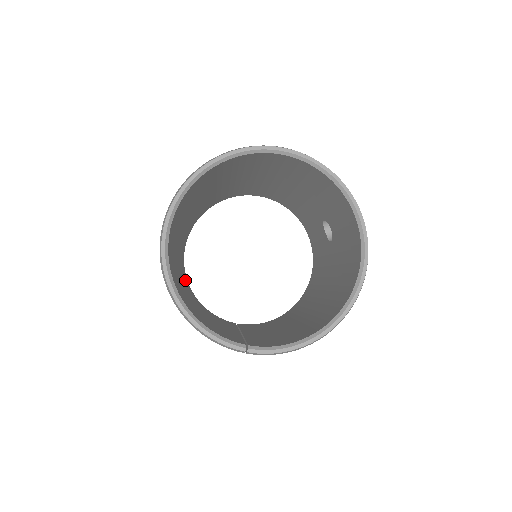
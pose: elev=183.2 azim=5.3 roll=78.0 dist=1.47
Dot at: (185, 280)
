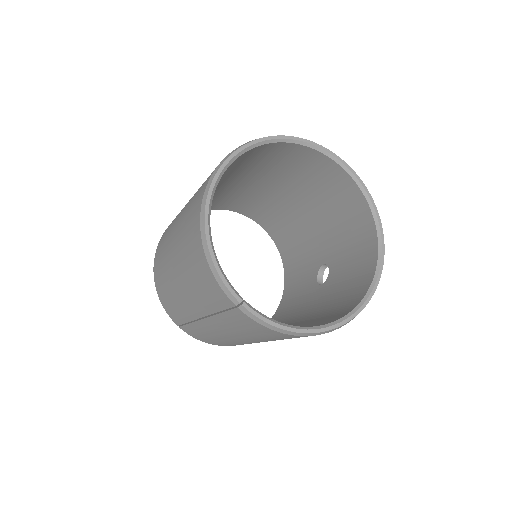
Dot at: occluded
